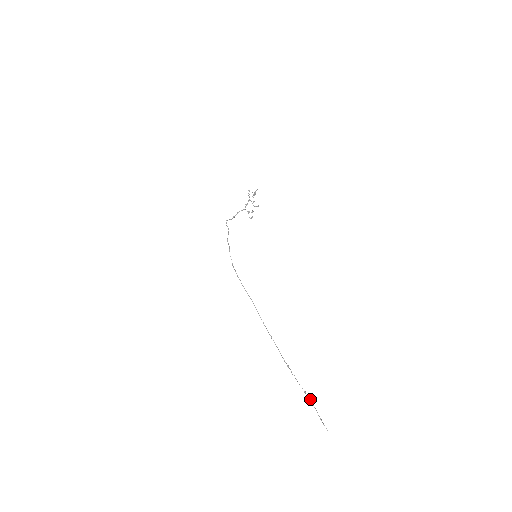
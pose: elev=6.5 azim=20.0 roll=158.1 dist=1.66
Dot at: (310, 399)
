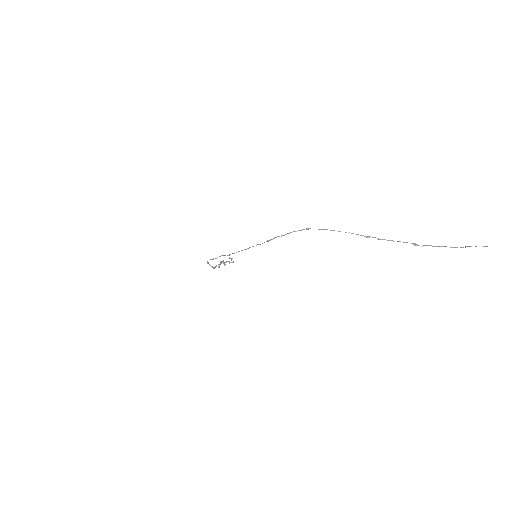
Dot at: (430, 245)
